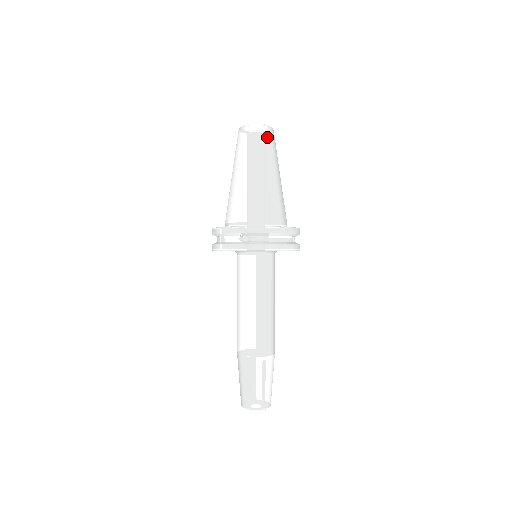
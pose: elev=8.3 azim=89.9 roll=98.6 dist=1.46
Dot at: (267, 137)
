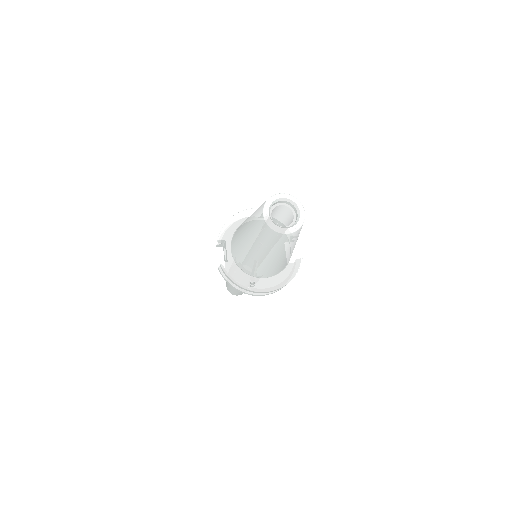
Dot at: (296, 236)
